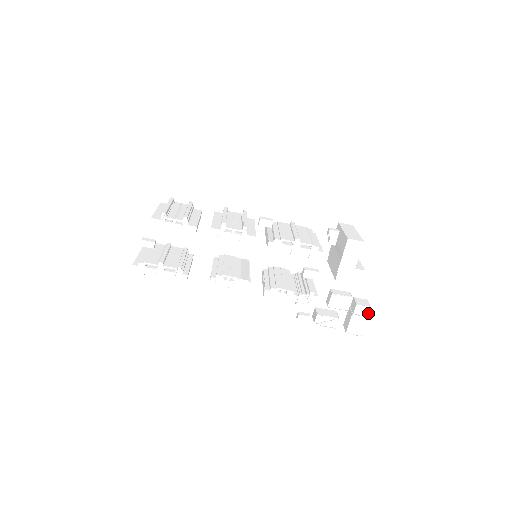
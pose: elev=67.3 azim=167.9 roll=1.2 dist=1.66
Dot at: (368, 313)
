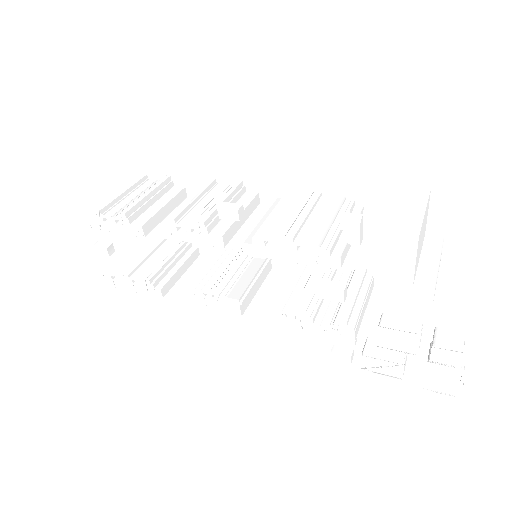
Dot at: (460, 363)
